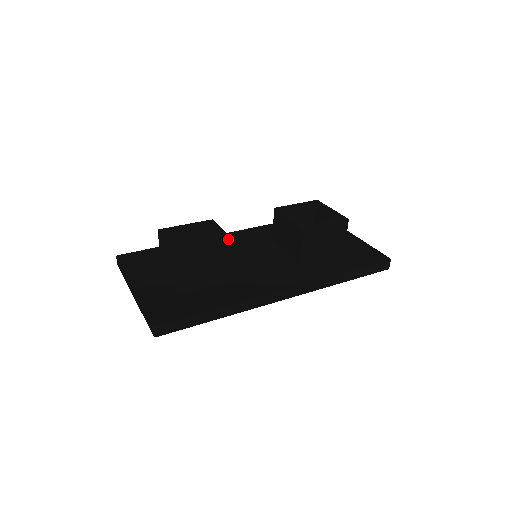
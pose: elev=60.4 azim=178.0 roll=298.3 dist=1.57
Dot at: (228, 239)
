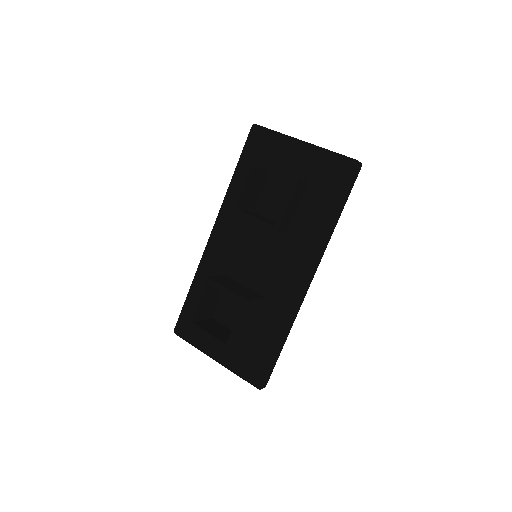
Dot at: (238, 300)
